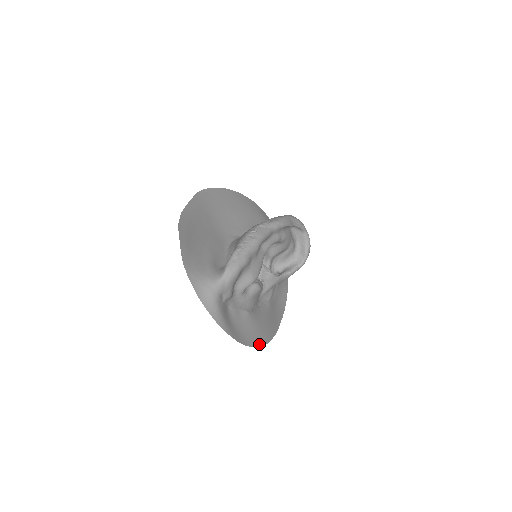
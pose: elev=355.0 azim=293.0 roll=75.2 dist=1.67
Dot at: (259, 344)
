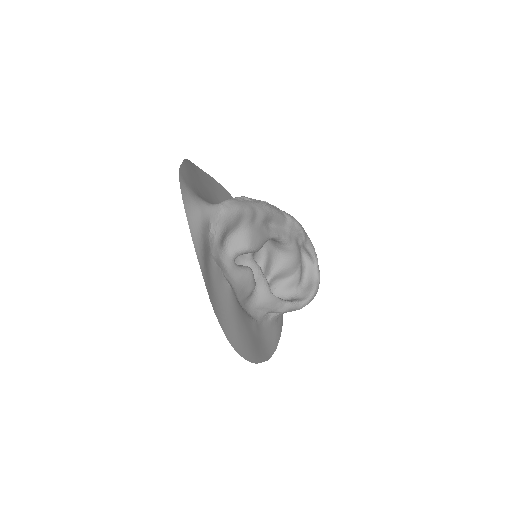
Dot at: (231, 340)
